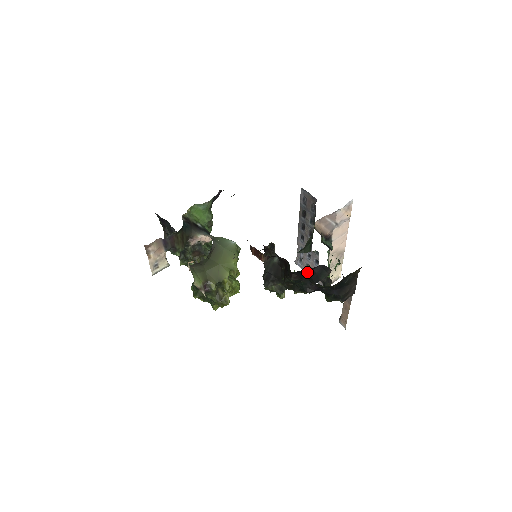
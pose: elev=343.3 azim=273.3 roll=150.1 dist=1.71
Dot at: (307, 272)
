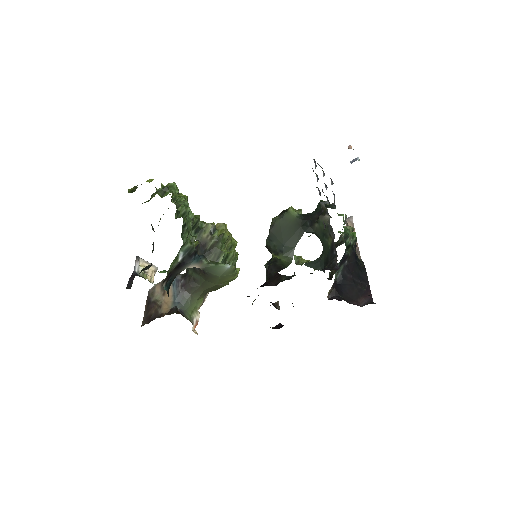
Dot at: occluded
